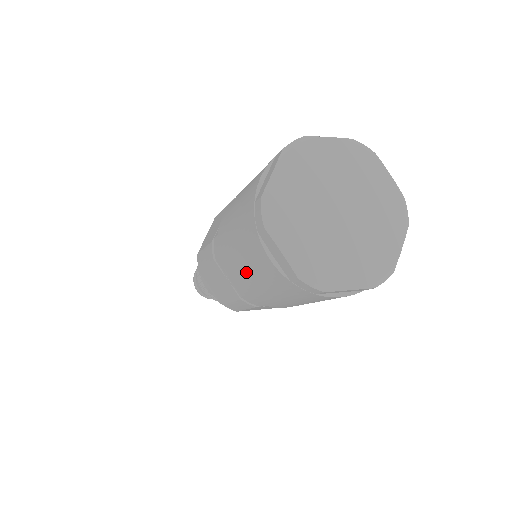
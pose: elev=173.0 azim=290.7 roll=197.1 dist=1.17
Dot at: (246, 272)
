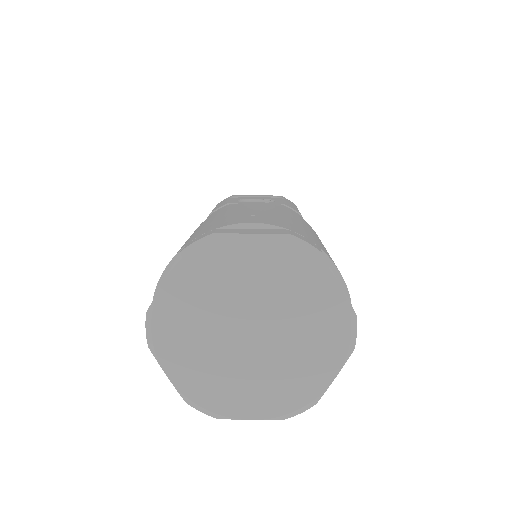
Dot at: occluded
